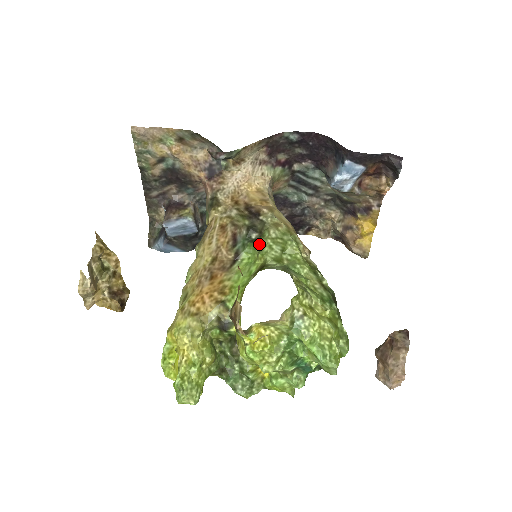
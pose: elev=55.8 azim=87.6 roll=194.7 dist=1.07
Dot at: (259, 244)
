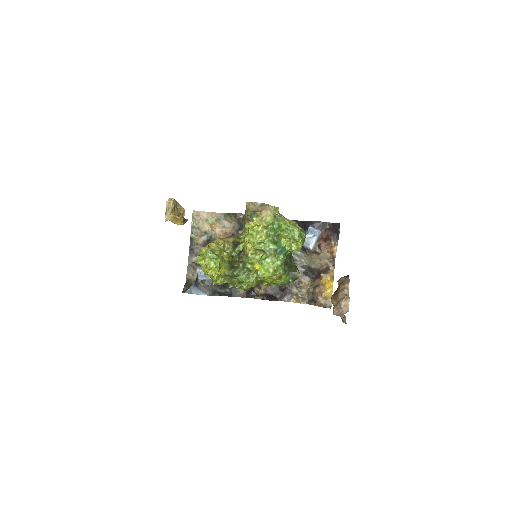
Dot at: occluded
